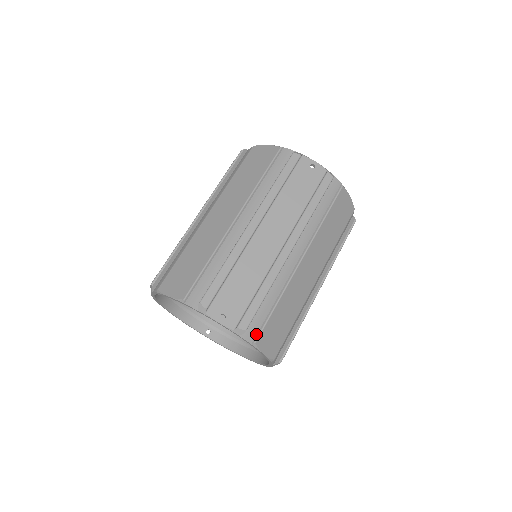
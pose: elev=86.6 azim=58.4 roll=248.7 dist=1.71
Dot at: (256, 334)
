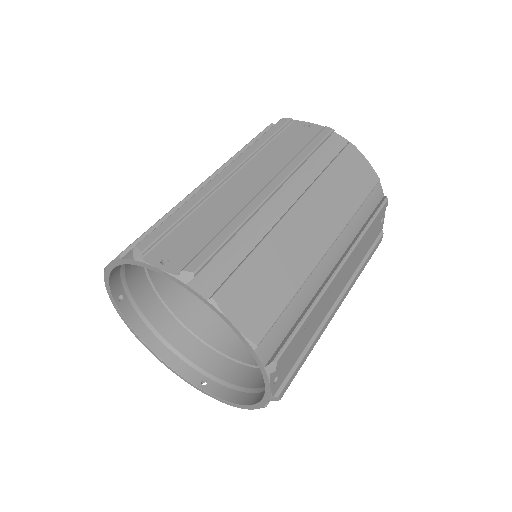
Dot at: (217, 288)
